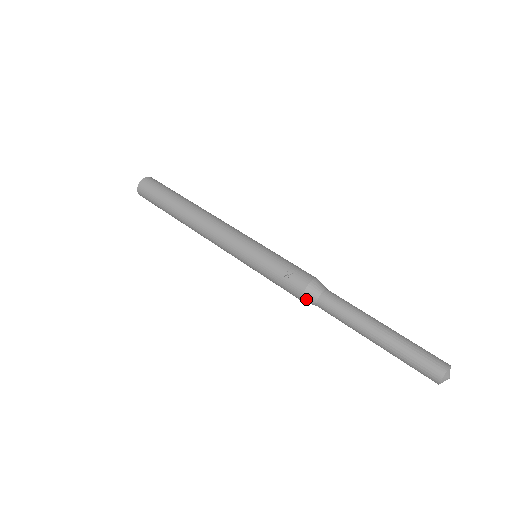
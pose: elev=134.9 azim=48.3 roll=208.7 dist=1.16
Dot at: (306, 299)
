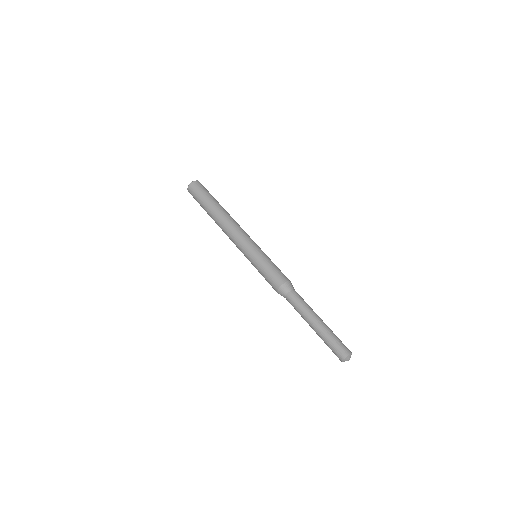
Dot at: (280, 292)
